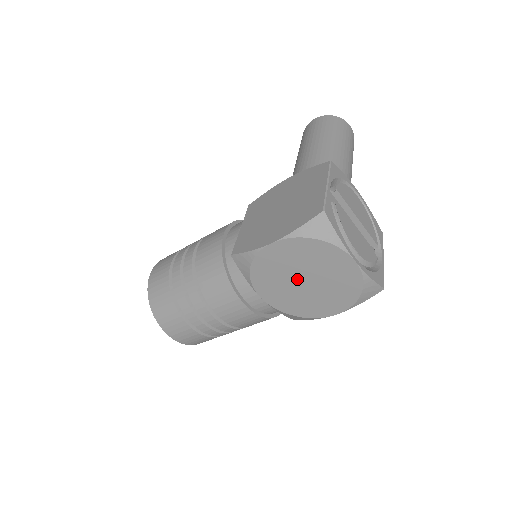
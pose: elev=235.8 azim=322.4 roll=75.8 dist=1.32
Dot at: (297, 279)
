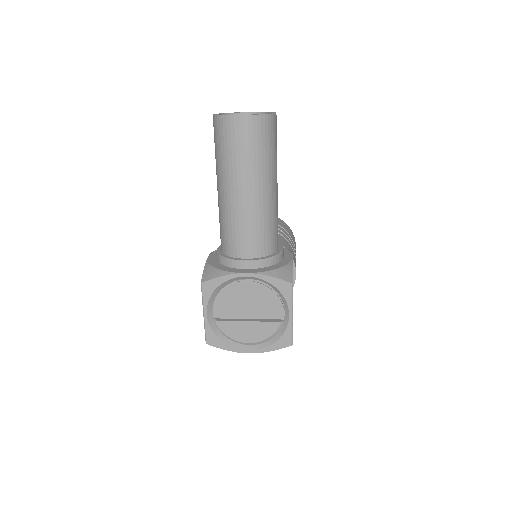
Dot at: occluded
